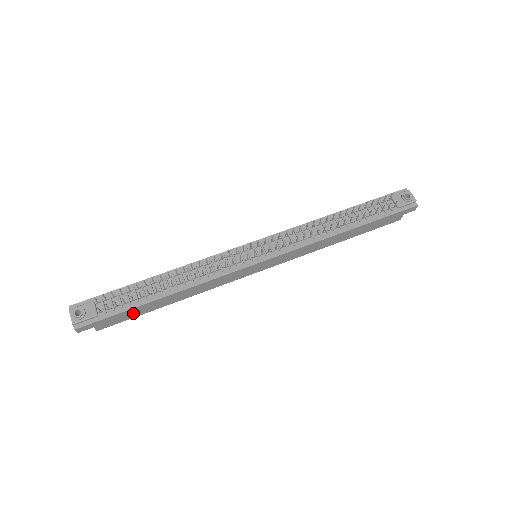
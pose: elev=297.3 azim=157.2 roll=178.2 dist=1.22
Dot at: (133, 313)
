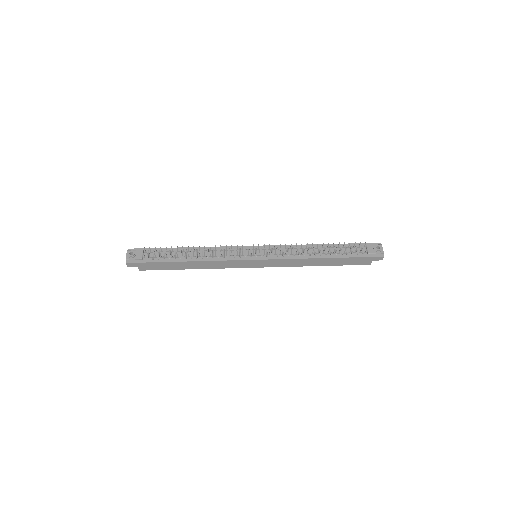
Dot at: (164, 266)
